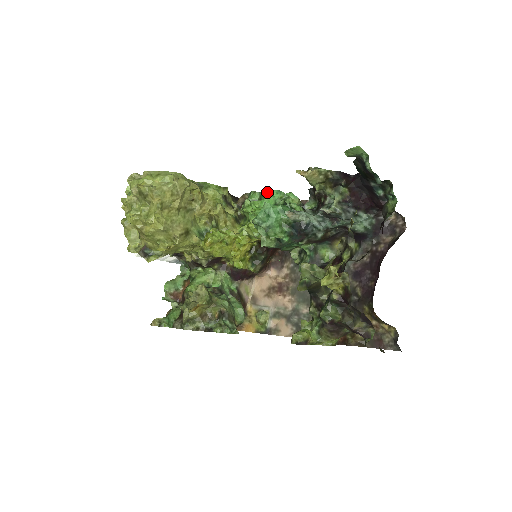
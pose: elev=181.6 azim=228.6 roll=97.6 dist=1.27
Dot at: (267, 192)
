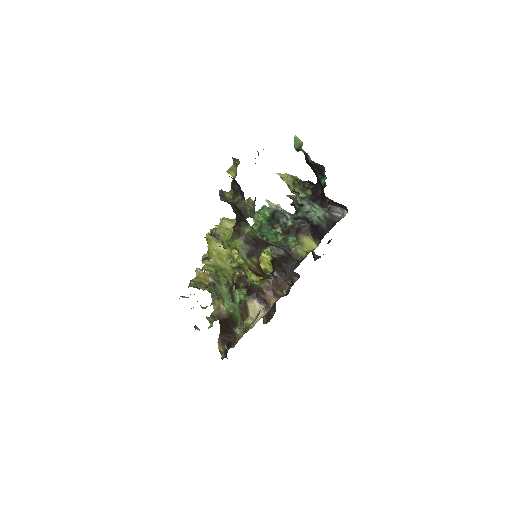
Dot at: occluded
